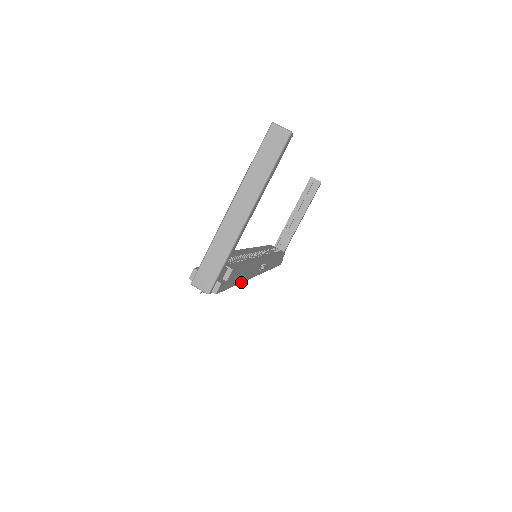
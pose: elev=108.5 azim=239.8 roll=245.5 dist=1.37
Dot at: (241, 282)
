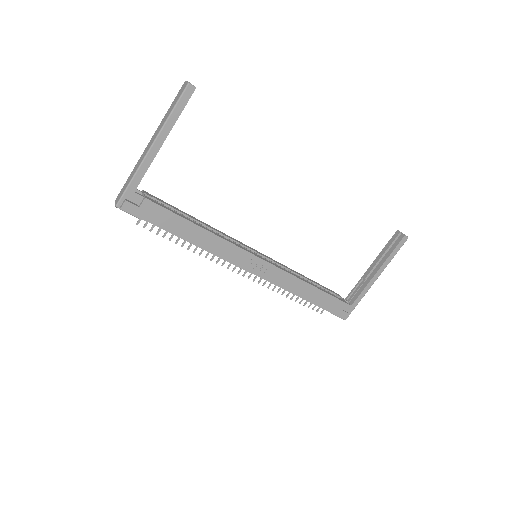
Dot at: (192, 243)
